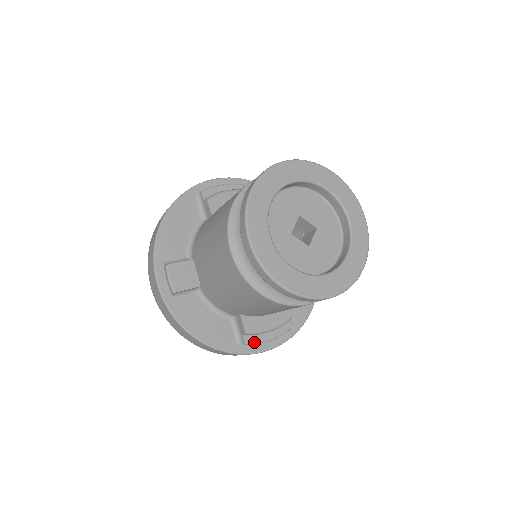
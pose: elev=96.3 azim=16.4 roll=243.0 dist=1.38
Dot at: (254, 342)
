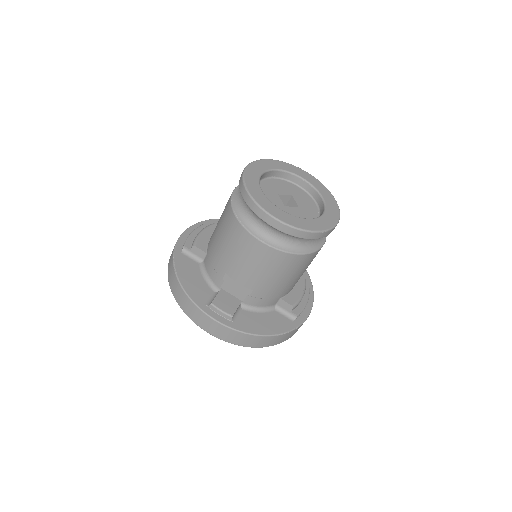
Dot at: (301, 311)
